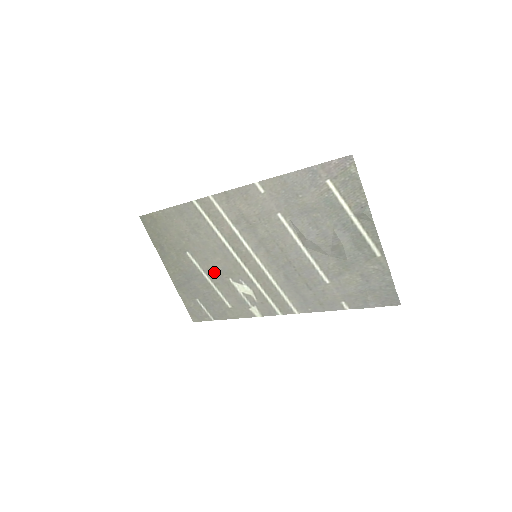
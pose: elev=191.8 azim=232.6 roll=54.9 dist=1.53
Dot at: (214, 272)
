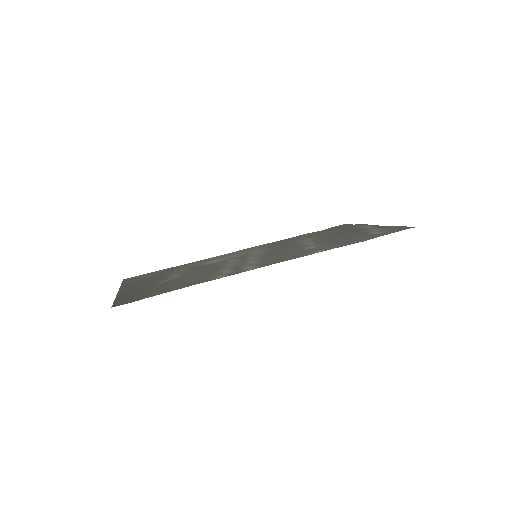
Dot at: occluded
